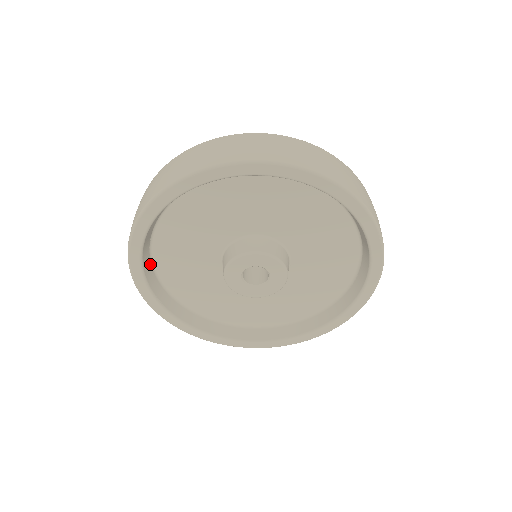
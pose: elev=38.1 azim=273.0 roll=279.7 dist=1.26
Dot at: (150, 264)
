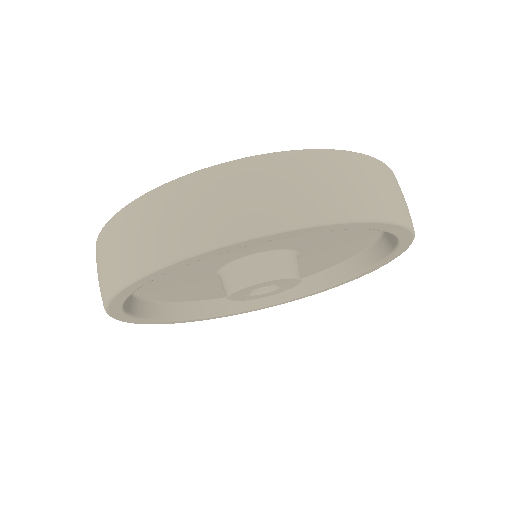
Dot at: occluded
